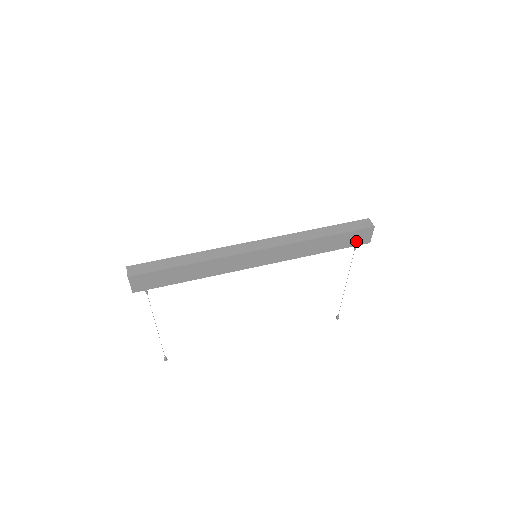
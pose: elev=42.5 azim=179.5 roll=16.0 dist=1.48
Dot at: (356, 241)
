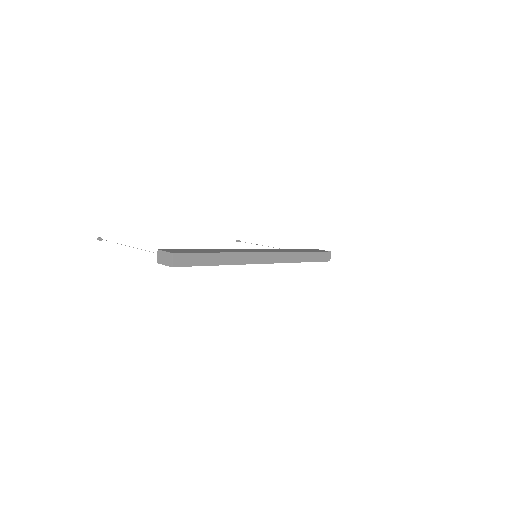
Dot at: occluded
